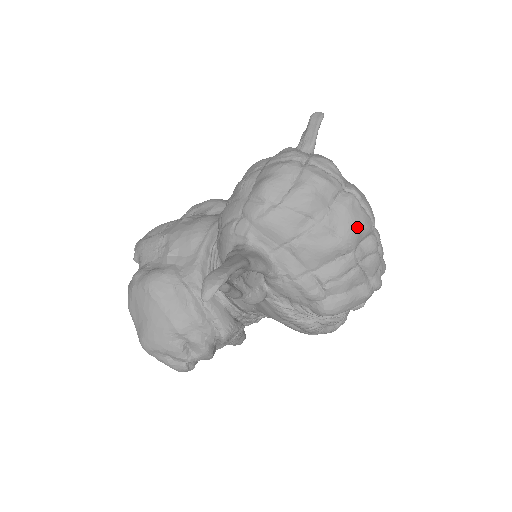
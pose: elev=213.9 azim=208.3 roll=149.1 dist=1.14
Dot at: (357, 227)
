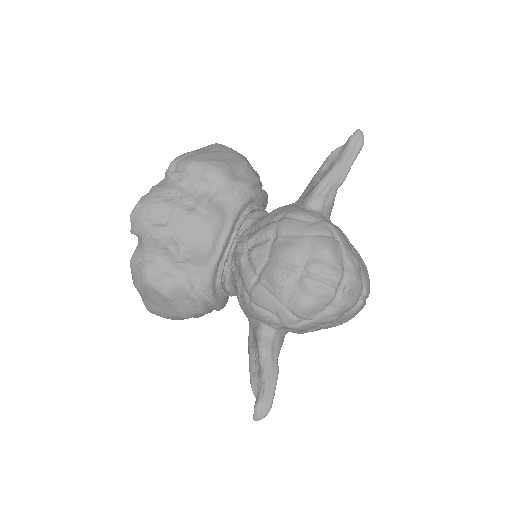
Dot at: (355, 315)
